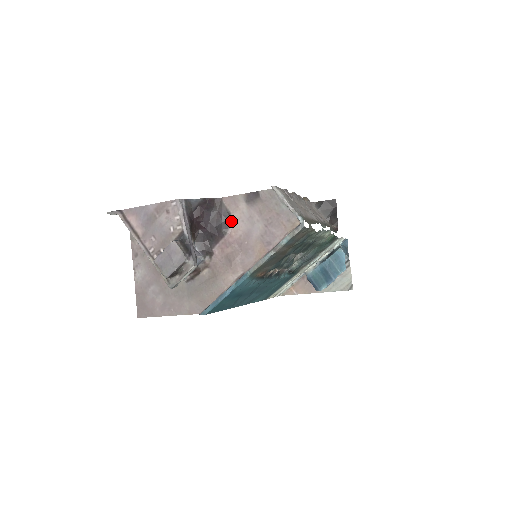
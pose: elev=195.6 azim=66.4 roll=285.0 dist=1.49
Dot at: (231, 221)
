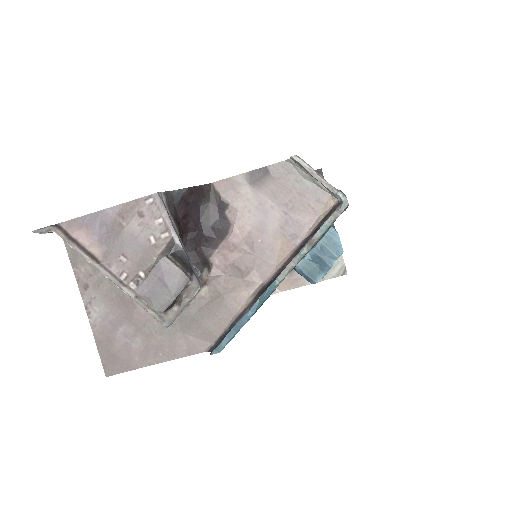
Dot at: (231, 214)
